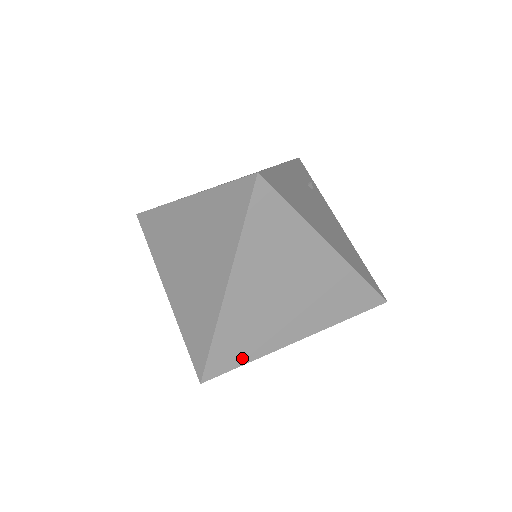
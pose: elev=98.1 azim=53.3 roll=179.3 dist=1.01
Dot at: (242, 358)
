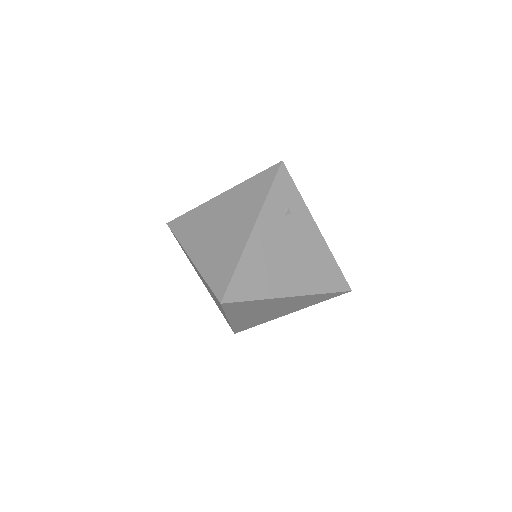
Dot at: (255, 325)
